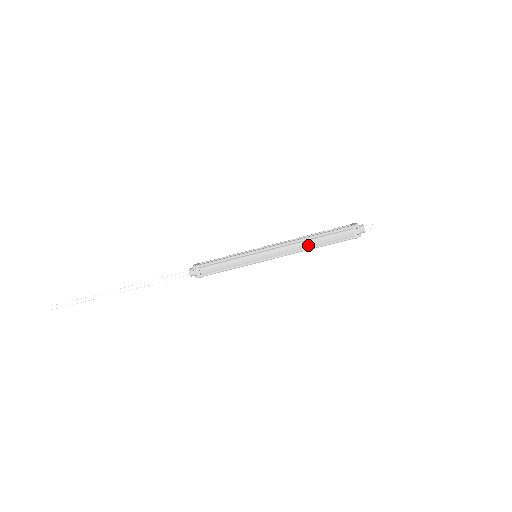
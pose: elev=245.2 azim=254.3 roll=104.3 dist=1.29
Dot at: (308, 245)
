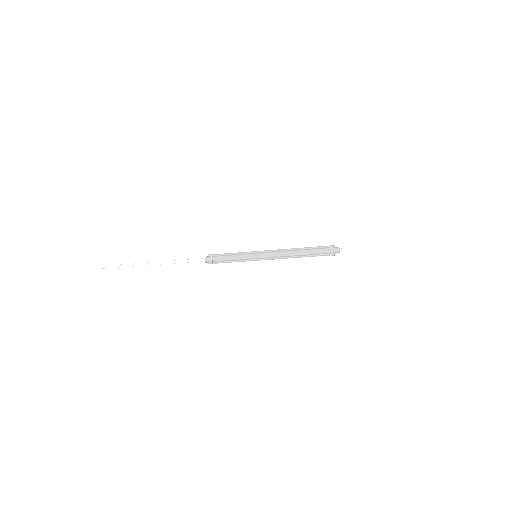
Dot at: occluded
